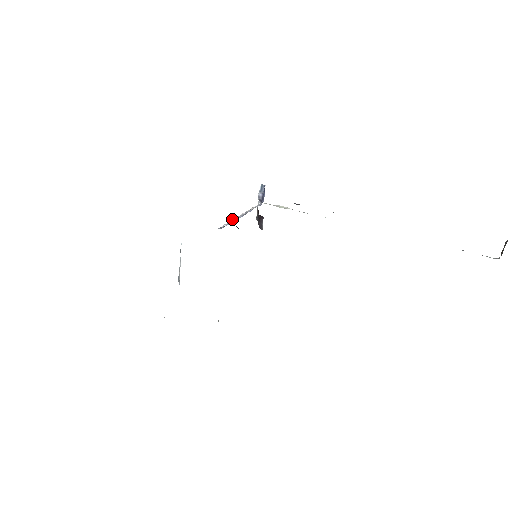
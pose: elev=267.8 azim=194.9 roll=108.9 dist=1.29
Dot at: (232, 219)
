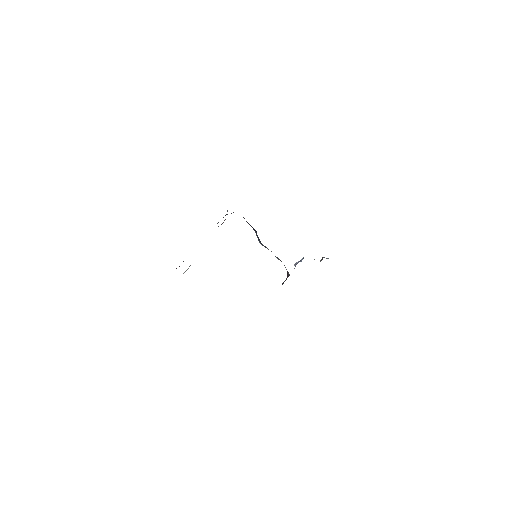
Dot at: occluded
